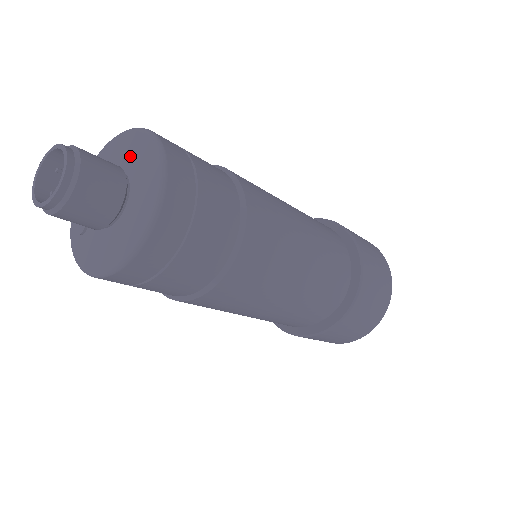
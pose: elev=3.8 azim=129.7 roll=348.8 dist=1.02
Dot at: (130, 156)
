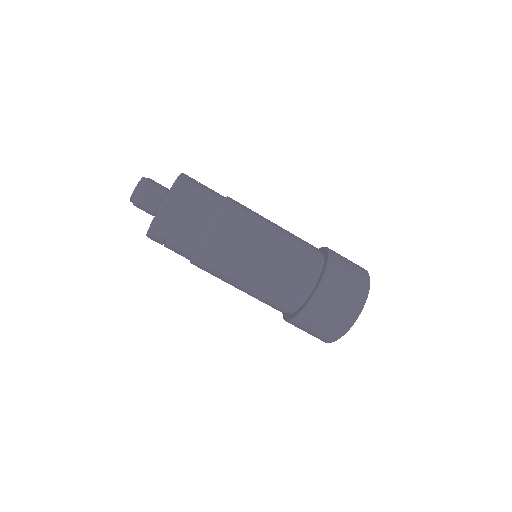
Dot at: occluded
